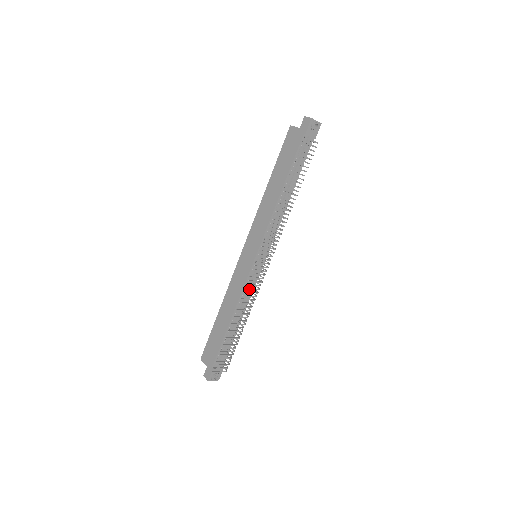
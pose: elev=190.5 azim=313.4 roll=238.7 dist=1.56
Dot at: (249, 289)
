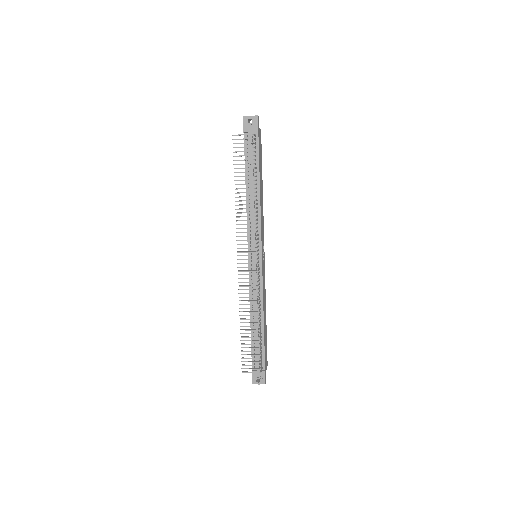
Dot at: (255, 288)
